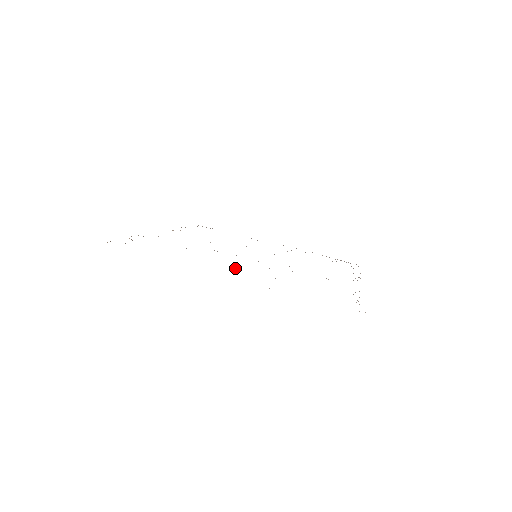
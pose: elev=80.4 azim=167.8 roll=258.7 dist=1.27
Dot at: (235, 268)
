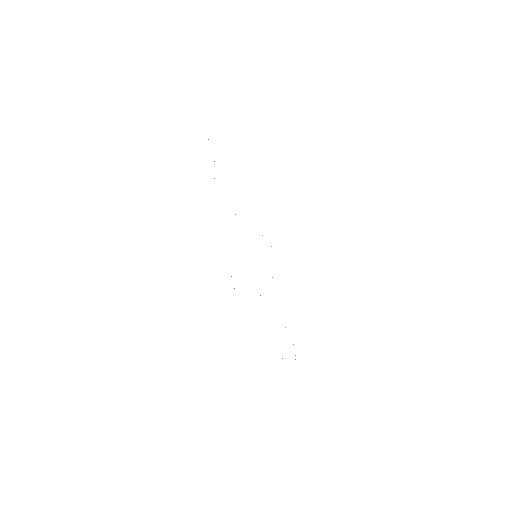
Dot at: occluded
